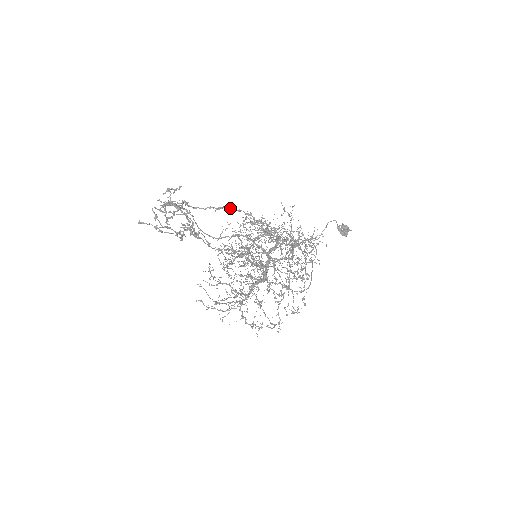
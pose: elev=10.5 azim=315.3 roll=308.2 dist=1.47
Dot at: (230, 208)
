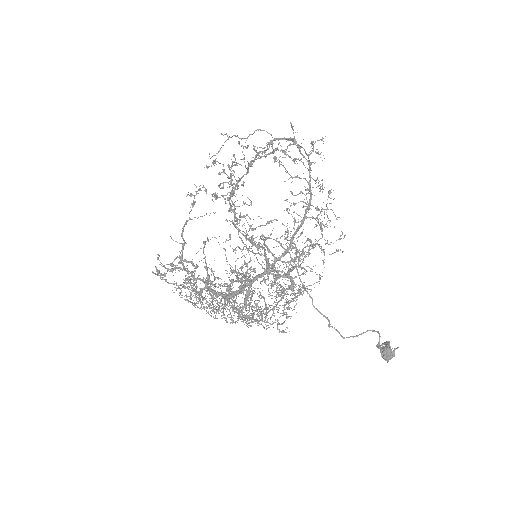
Dot at: occluded
